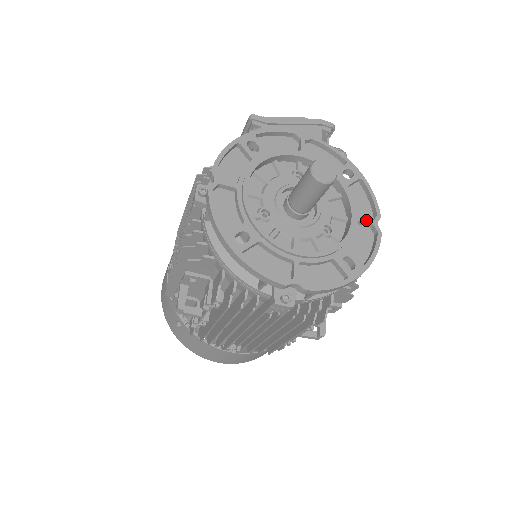
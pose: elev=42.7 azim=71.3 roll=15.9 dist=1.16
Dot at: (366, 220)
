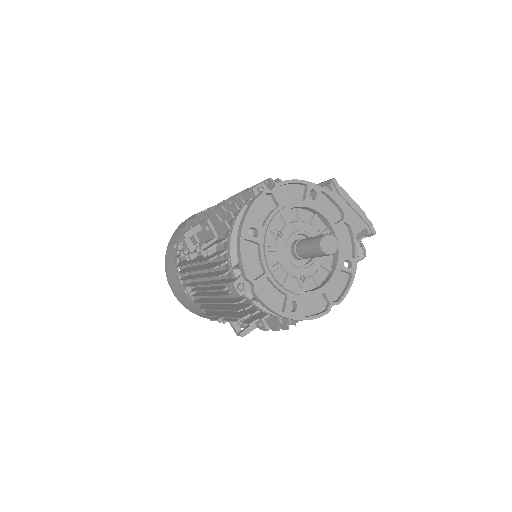
Dot at: (329, 297)
